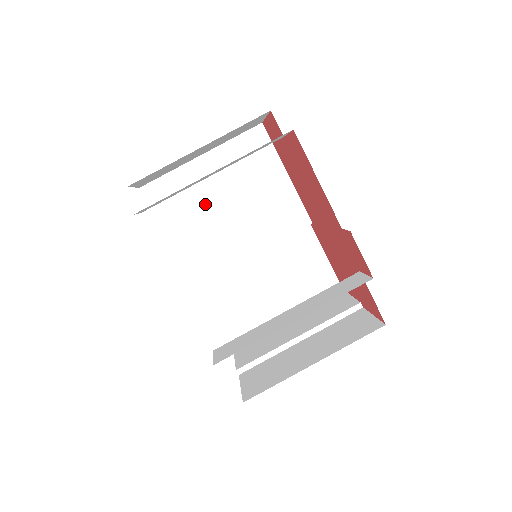
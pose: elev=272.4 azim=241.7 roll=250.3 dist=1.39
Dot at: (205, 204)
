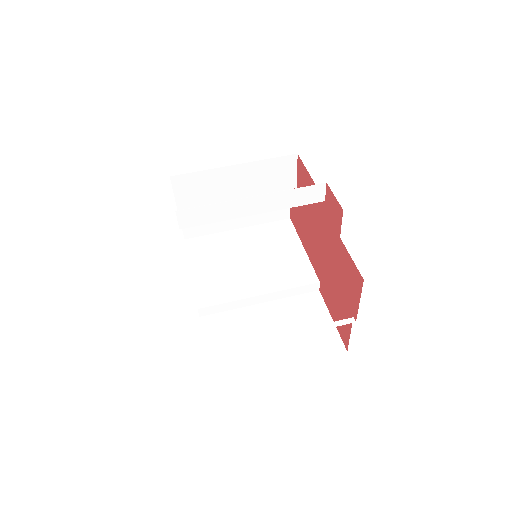
Dot at: (230, 256)
